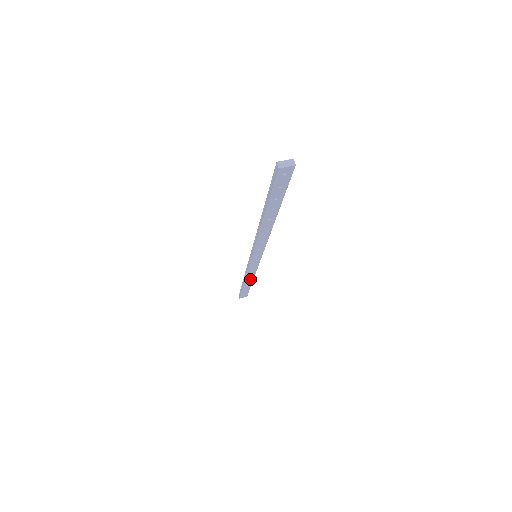
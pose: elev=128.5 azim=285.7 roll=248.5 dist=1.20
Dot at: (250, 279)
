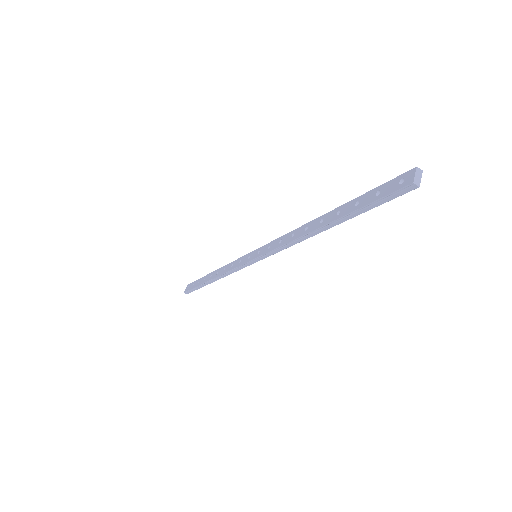
Dot at: occluded
